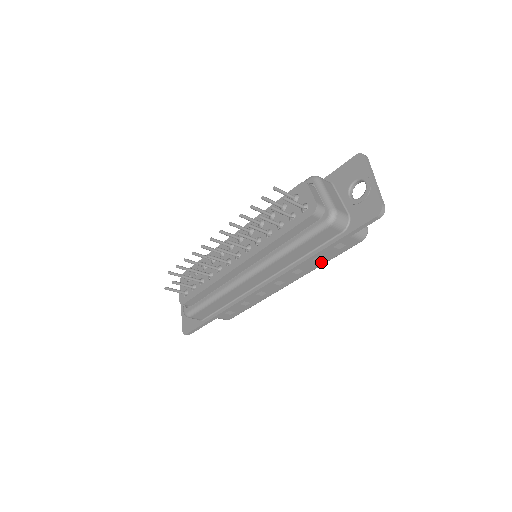
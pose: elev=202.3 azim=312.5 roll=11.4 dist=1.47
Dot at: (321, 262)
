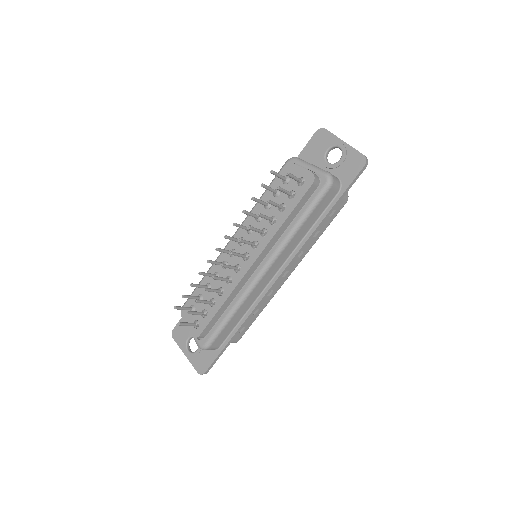
Dot at: (317, 237)
